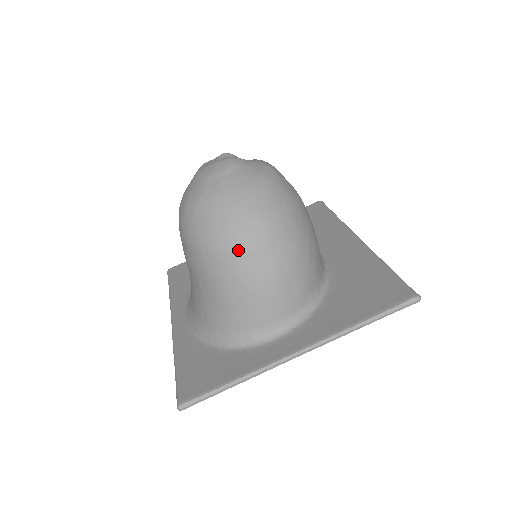
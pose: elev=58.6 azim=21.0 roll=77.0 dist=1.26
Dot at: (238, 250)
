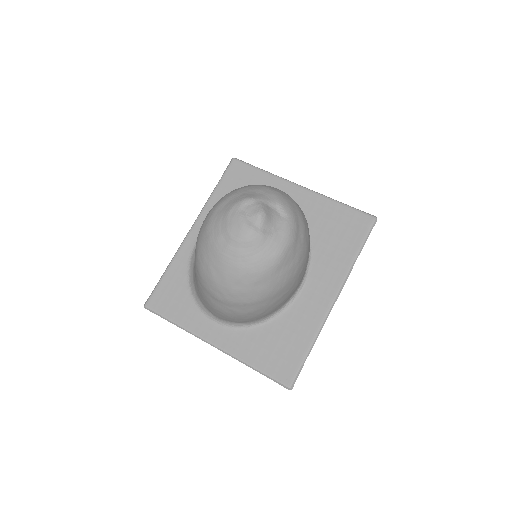
Dot at: (209, 291)
